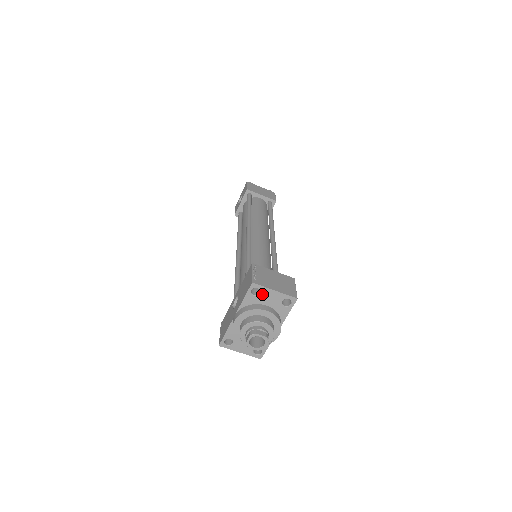
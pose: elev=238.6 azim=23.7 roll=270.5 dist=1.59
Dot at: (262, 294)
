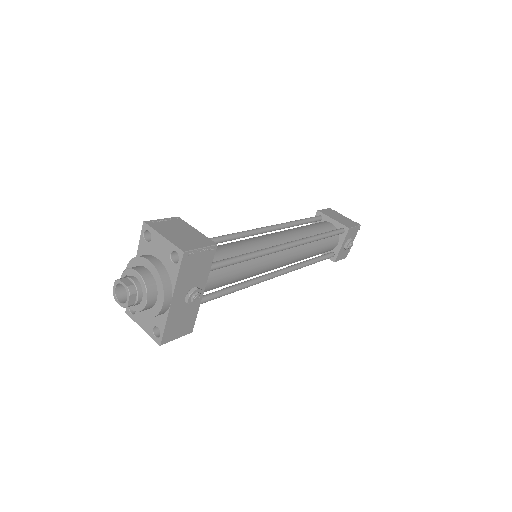
Dot at: (153, 240)
